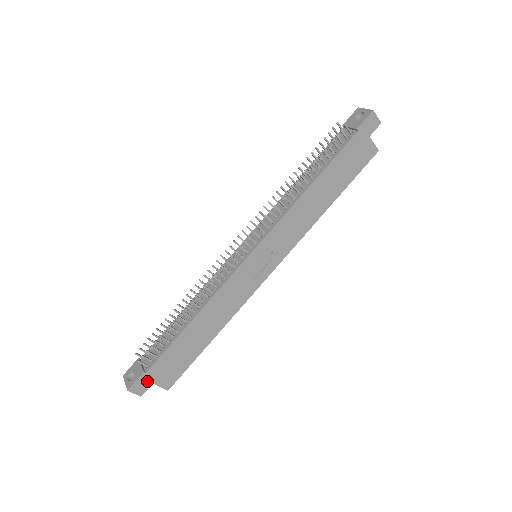
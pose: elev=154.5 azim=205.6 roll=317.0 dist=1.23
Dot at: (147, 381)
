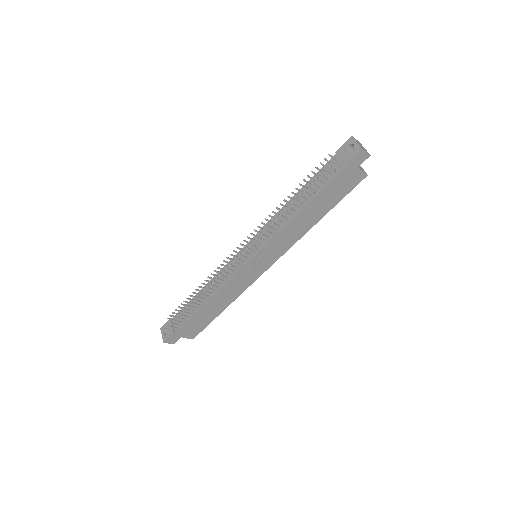
Dot at: (177, 337)
